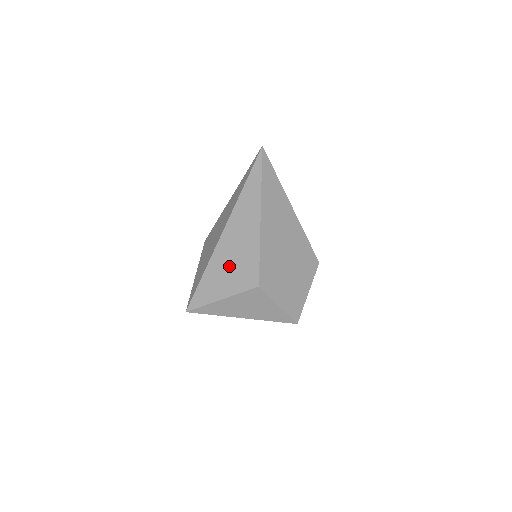
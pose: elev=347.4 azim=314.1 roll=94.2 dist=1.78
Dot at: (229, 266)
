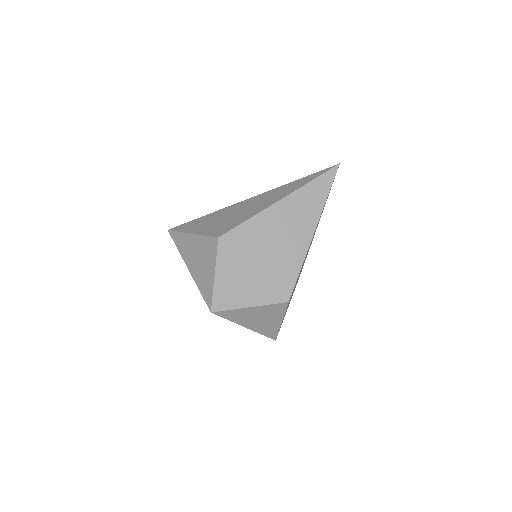
Dot at: (224, 217)
